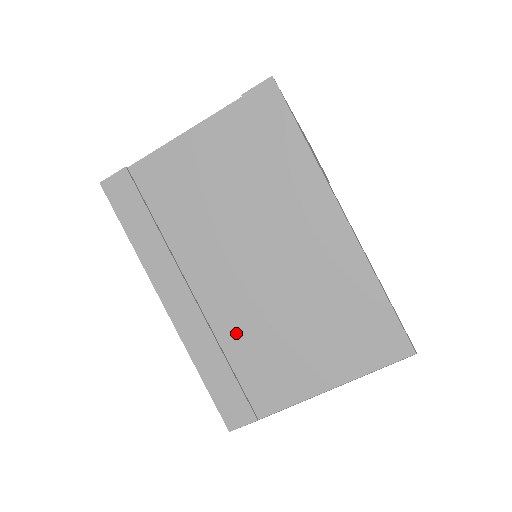
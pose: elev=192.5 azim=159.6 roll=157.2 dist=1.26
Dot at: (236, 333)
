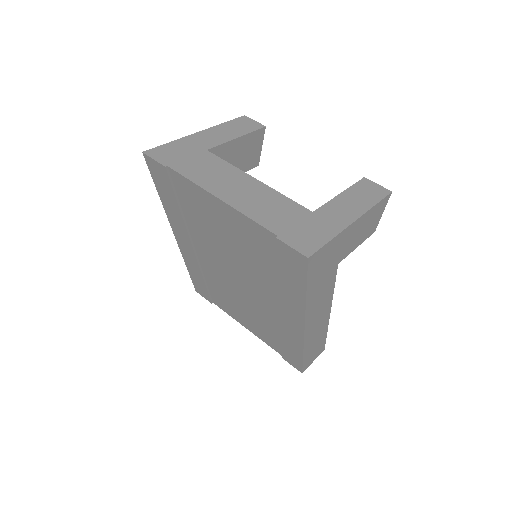
Dot at: (214, 281)
